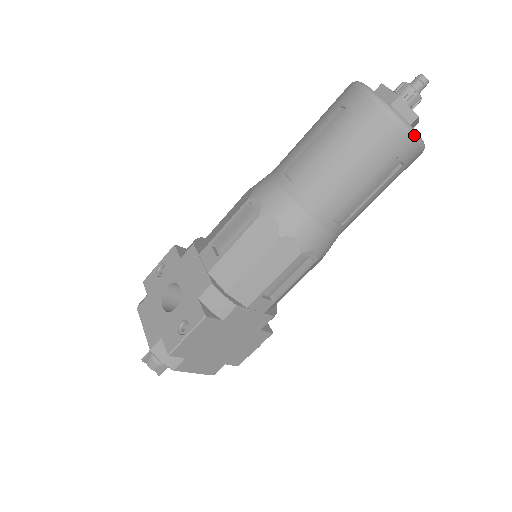
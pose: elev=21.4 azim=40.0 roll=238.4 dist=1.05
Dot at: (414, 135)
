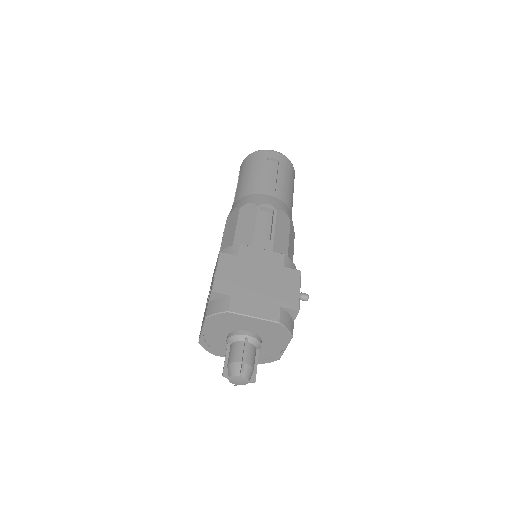
Dot at: (268, 150)
